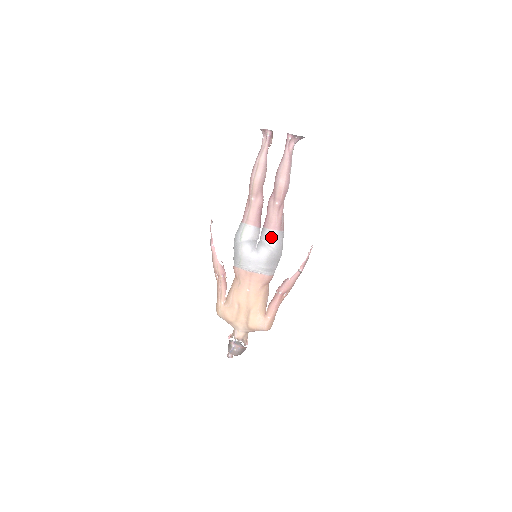
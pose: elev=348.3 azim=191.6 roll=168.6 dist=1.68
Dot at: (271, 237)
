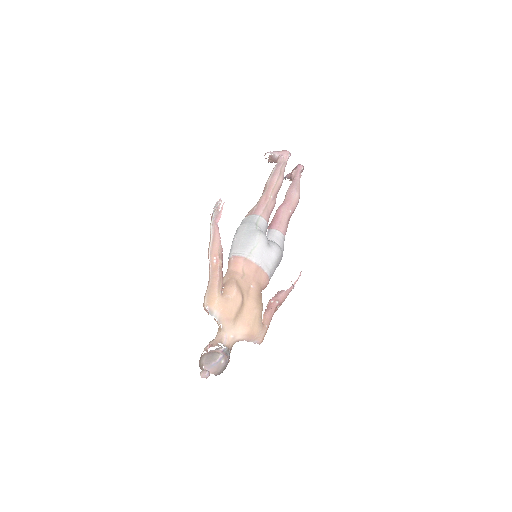
Dot at: (281, 240)
